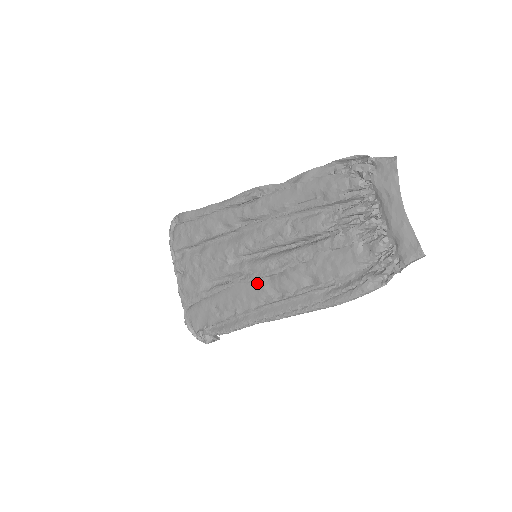
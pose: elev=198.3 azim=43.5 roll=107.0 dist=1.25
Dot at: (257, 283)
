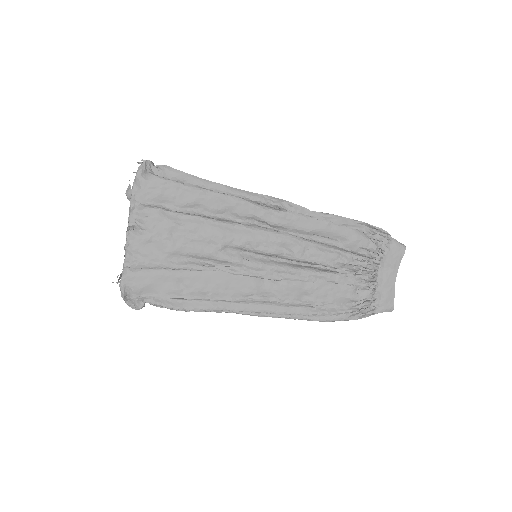
Dot at: (249, 280)
